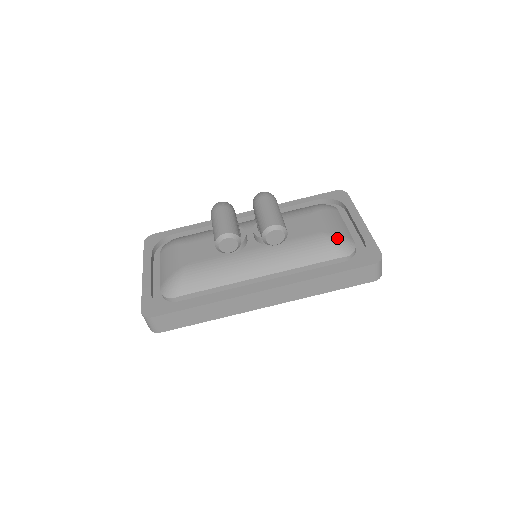
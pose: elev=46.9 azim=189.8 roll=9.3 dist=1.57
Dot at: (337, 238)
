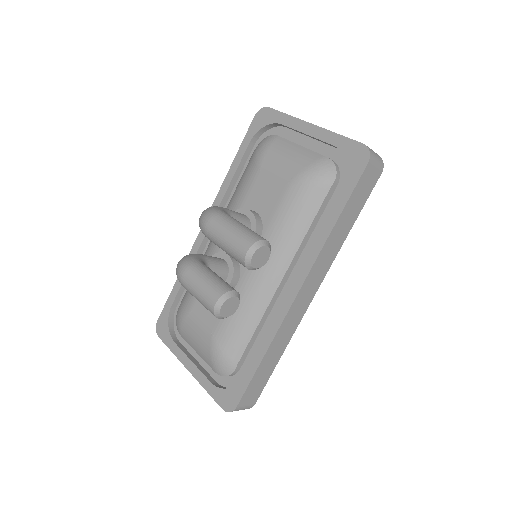
Dot at: (308, 173)
